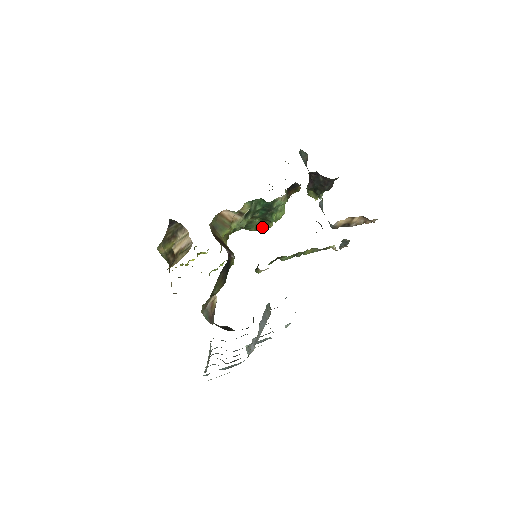
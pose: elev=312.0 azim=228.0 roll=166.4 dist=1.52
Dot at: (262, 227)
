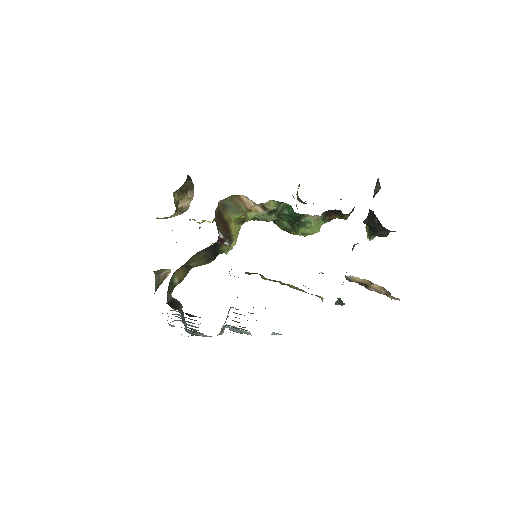
Dot at: (291, 231)
